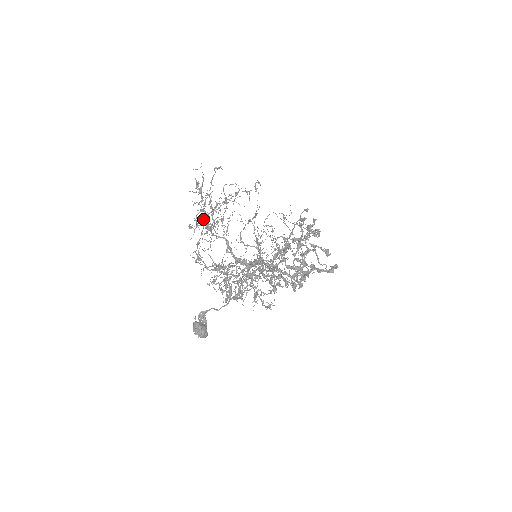
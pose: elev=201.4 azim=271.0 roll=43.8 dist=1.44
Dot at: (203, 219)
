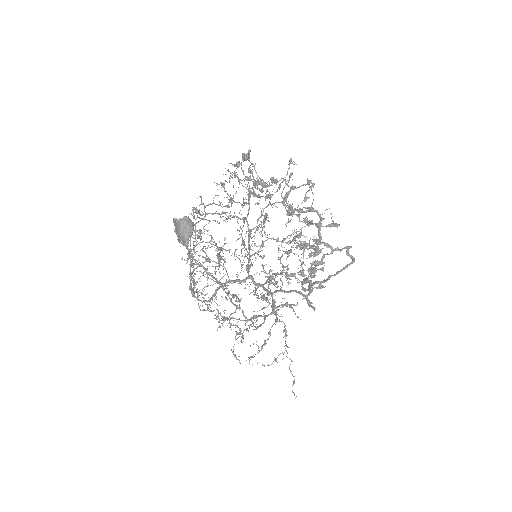
Dot at: (196, 245)
